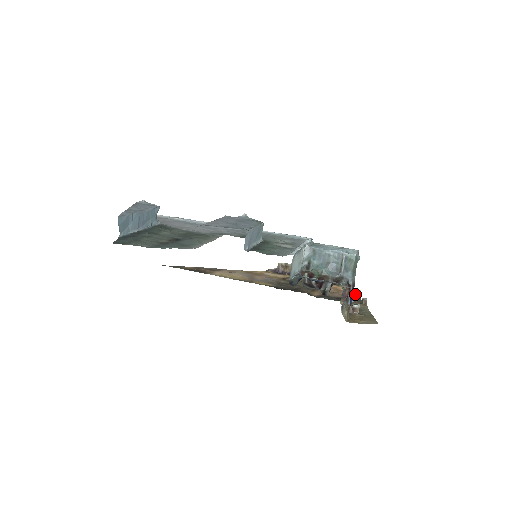
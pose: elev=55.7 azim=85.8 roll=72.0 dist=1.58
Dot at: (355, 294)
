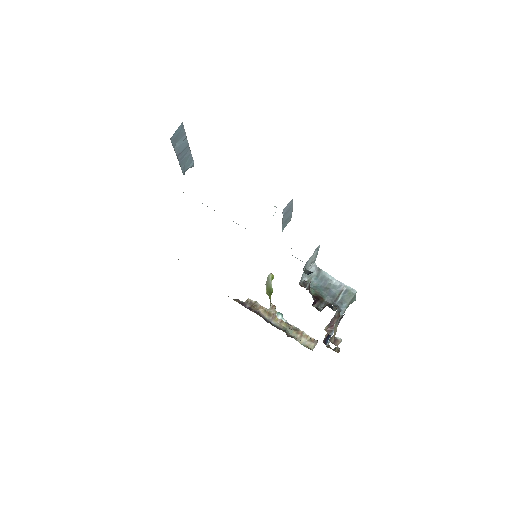
Dot at: occluded
